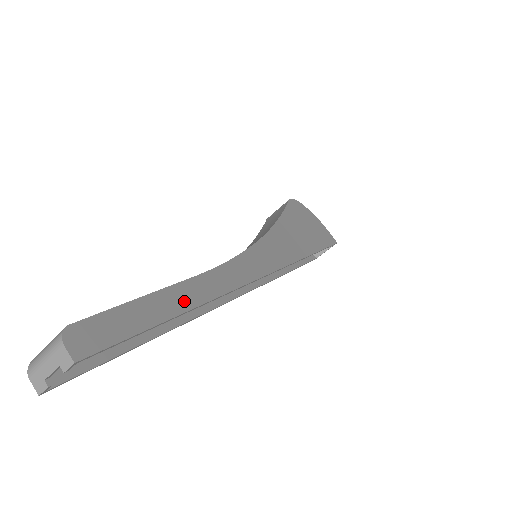
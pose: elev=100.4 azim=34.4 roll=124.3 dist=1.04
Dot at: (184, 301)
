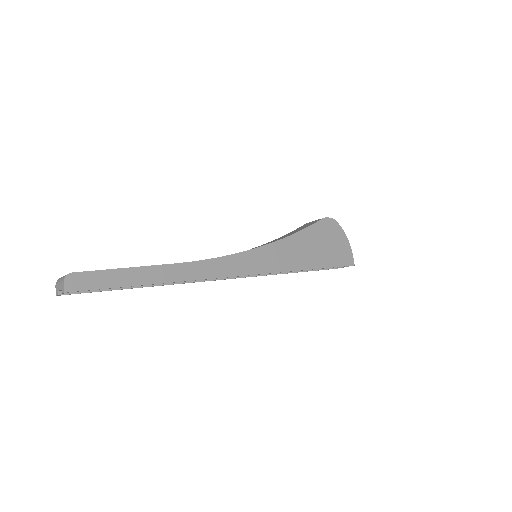
Dot at: (154, 277)
